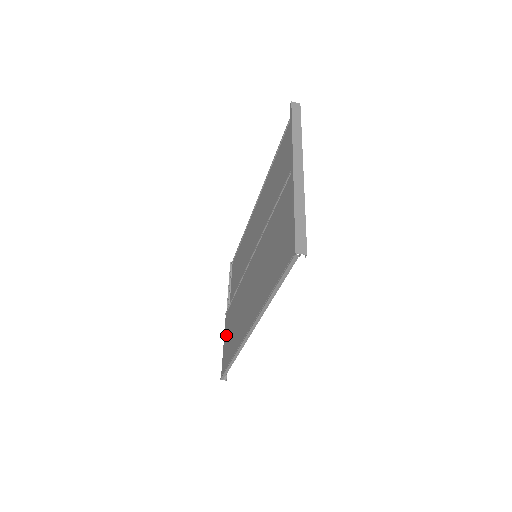
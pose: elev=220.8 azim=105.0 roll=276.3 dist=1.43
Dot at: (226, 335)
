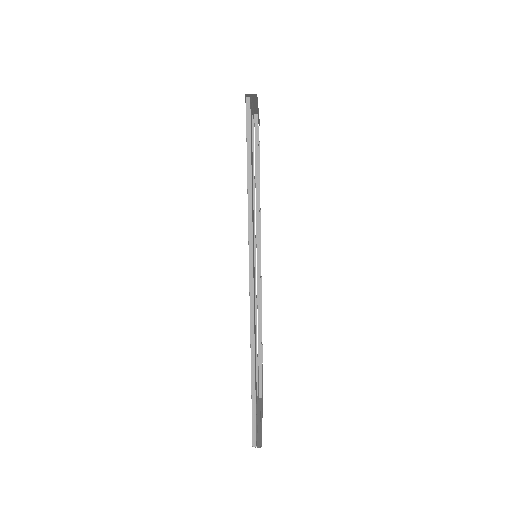
Dot at: occluded
